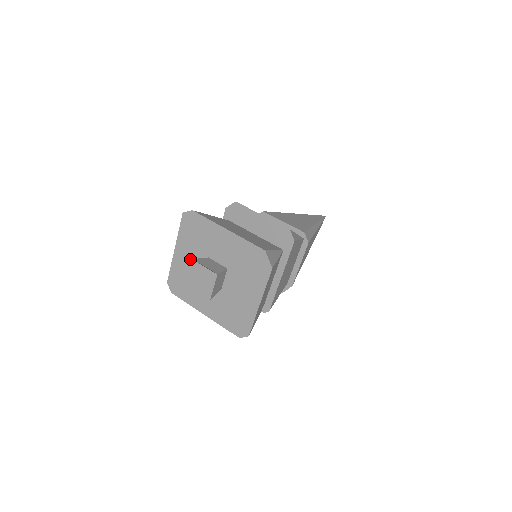
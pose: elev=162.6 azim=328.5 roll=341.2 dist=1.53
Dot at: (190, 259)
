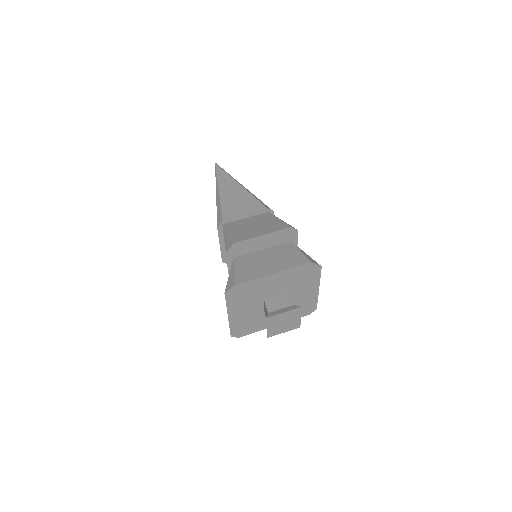
Dot at: (273, 316)
